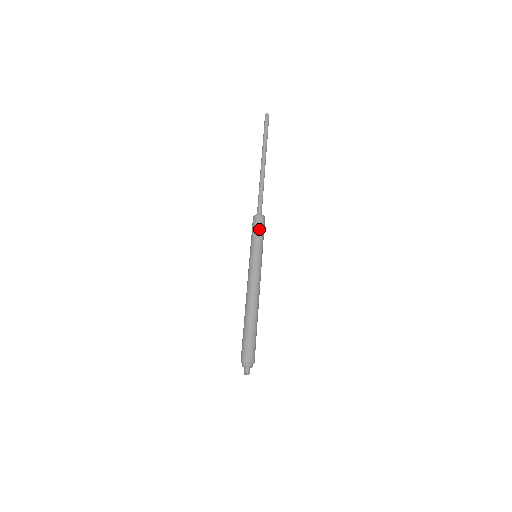
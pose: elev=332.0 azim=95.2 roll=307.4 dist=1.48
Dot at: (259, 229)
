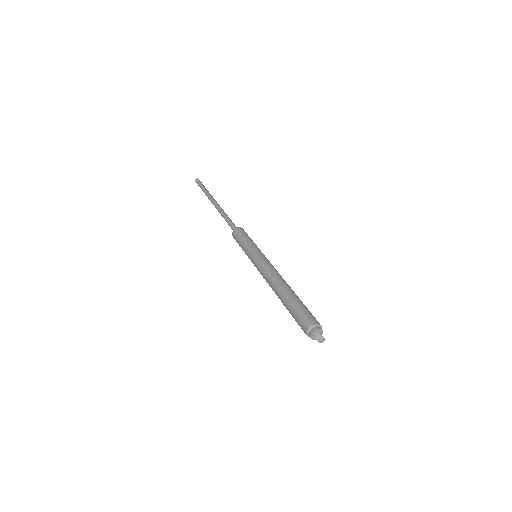
Dot at: (249, 237)
